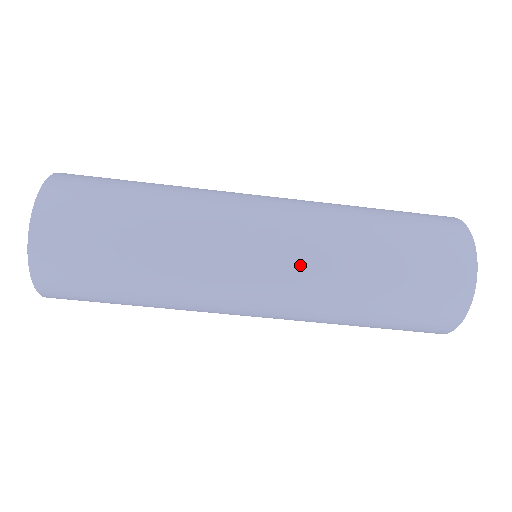
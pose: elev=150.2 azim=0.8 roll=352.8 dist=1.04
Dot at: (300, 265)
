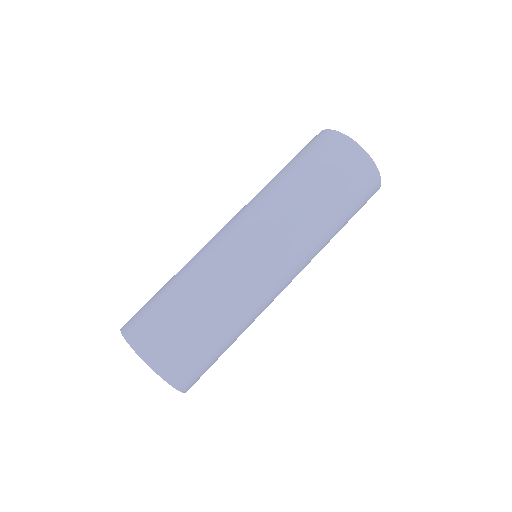
Dot at: (301, 257)
